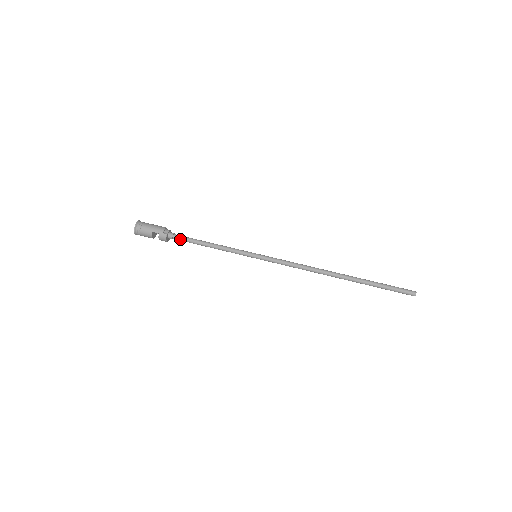
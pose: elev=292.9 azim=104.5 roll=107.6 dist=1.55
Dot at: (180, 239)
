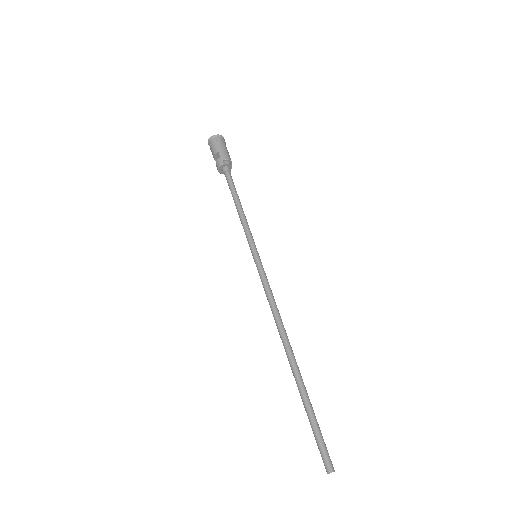
Dot at: (228, 179)
